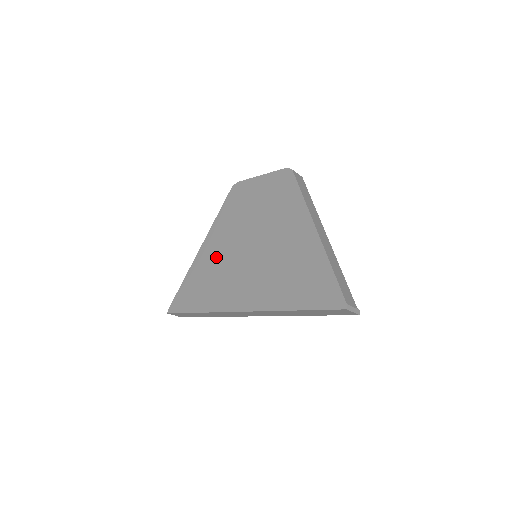
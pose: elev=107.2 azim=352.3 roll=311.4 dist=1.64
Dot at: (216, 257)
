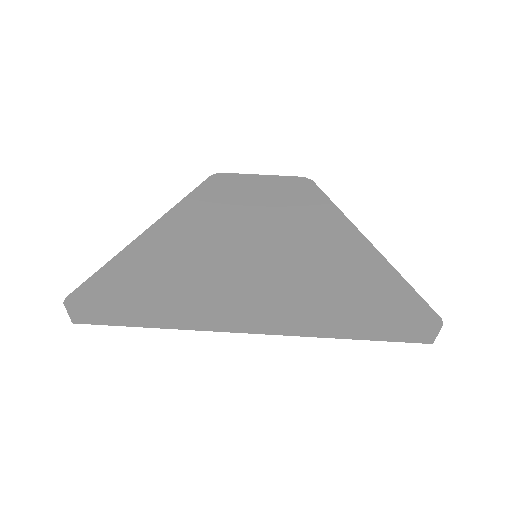
Dot at: (188, 241)
